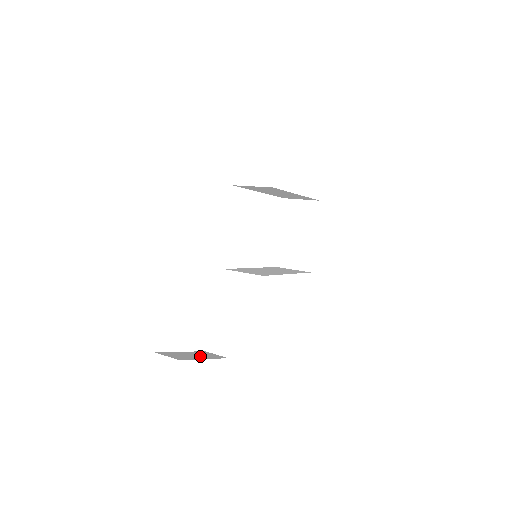
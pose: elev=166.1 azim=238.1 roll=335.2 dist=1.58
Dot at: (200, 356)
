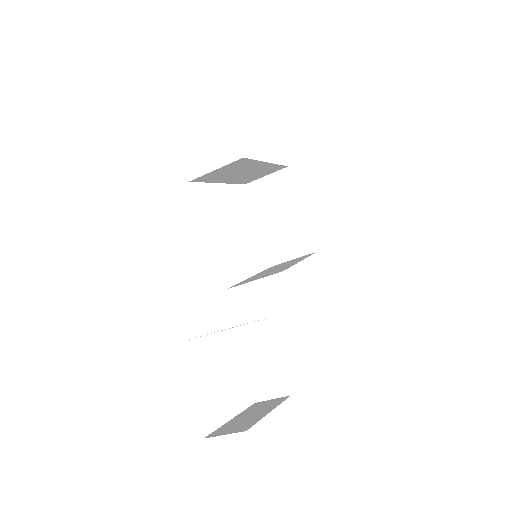
Dot at: (260, 411)
